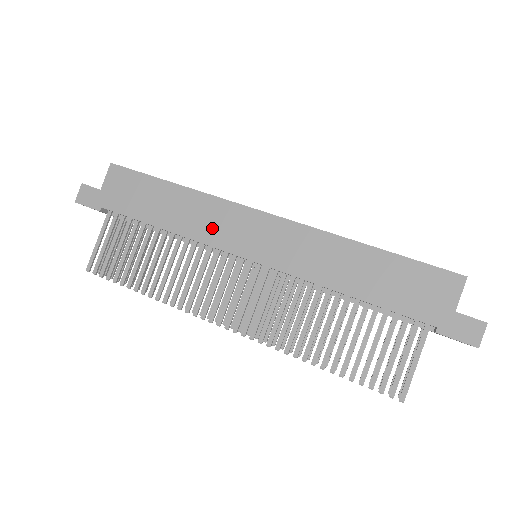
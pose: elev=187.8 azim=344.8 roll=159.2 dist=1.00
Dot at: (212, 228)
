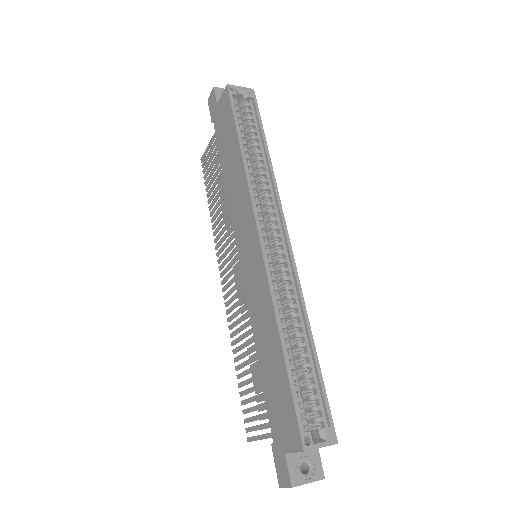
Dot at: (237, 209)
